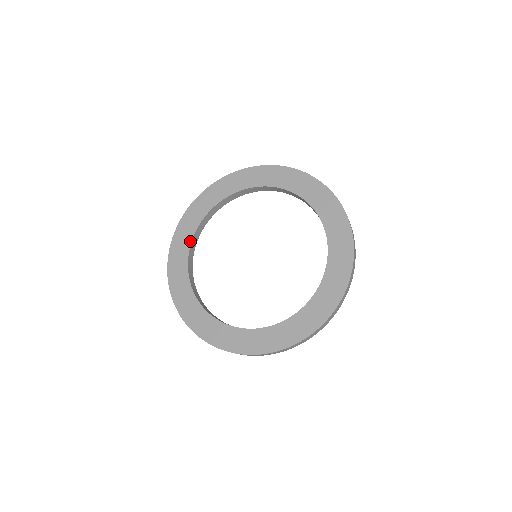
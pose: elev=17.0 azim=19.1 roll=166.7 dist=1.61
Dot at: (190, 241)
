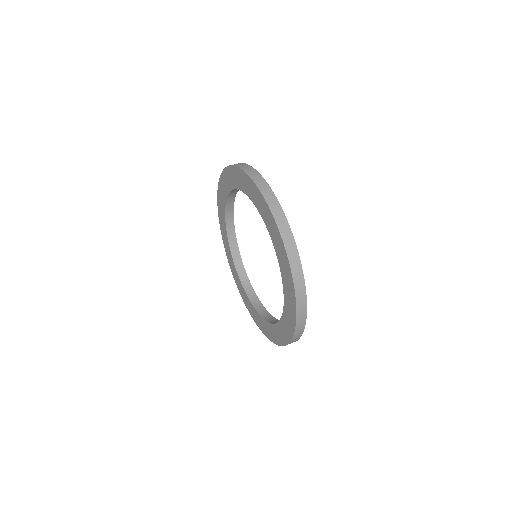
Dot at: (224, 207)
